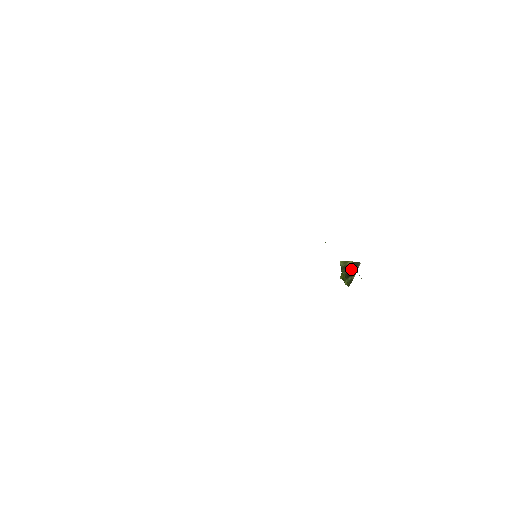
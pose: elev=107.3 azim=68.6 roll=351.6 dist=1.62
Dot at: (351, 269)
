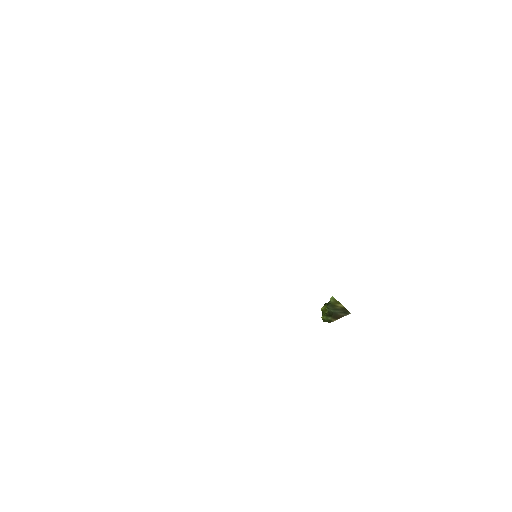
Dot at: (337, 312)
